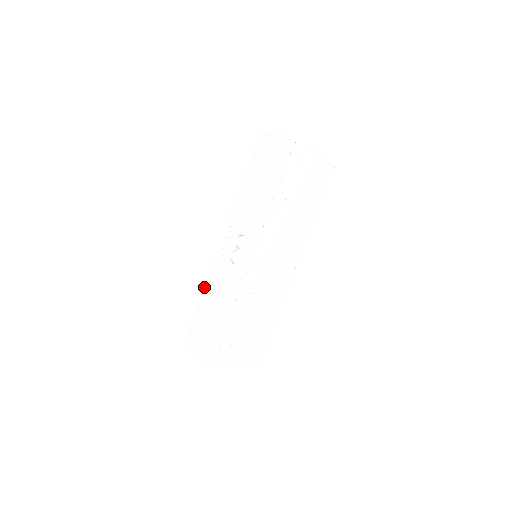
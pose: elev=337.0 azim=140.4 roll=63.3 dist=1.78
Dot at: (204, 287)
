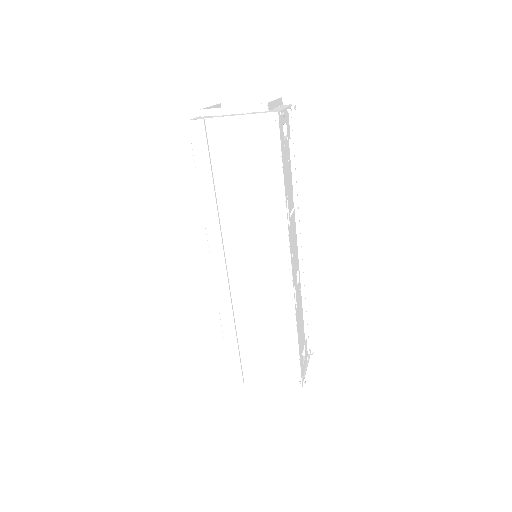
Dot at: occluded
